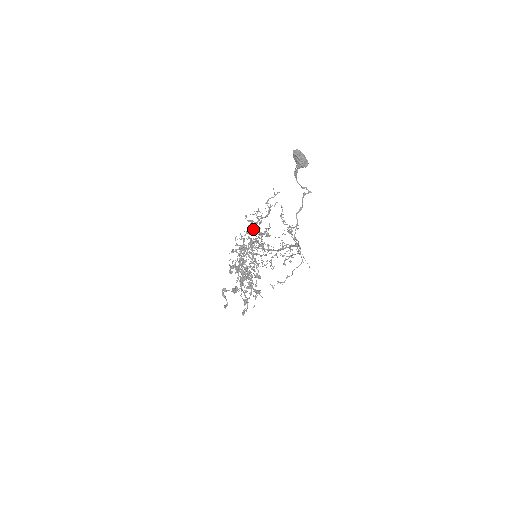
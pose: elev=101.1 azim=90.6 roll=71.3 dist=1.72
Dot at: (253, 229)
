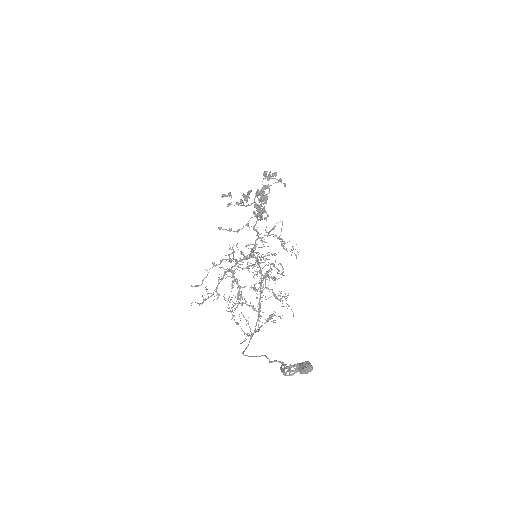
Dot at: (282, 245)
